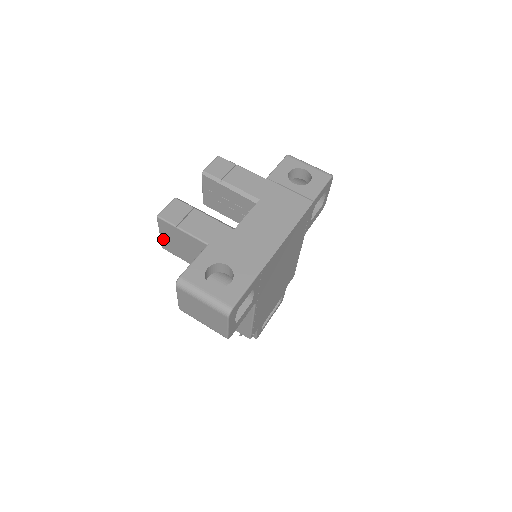
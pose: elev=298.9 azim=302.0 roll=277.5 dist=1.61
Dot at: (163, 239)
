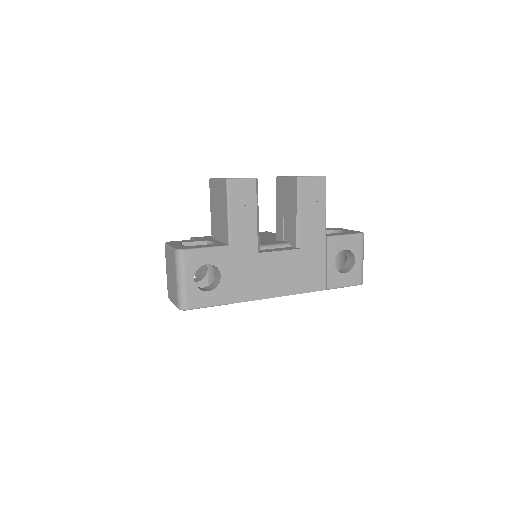
Dot at: (215, 183)
